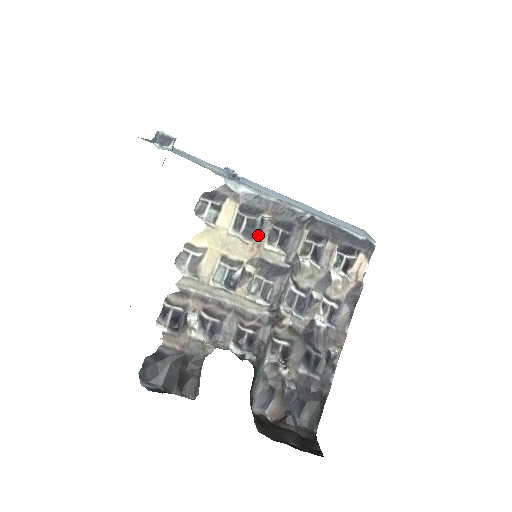
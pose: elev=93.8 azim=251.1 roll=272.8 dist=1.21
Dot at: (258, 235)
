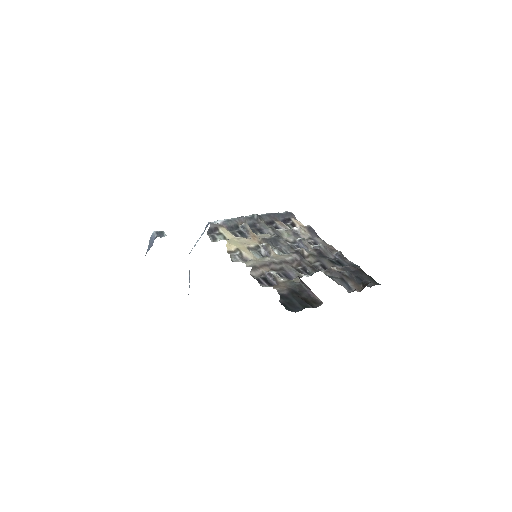
Dot at: (248, 233)
